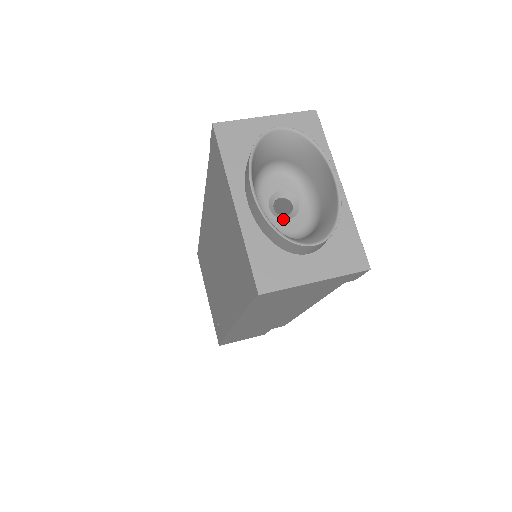
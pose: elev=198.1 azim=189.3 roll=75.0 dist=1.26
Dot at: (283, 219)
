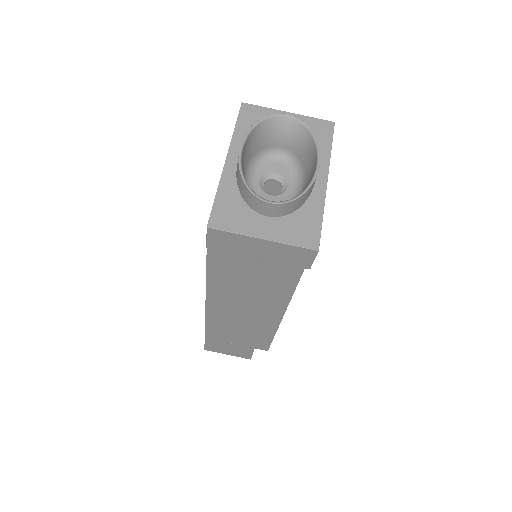
Dot at: (267, 193)
